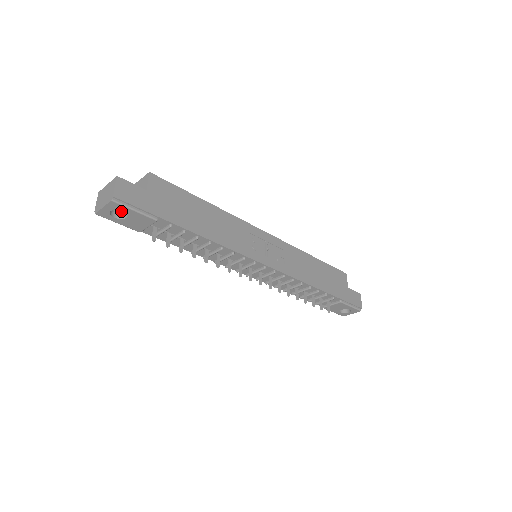
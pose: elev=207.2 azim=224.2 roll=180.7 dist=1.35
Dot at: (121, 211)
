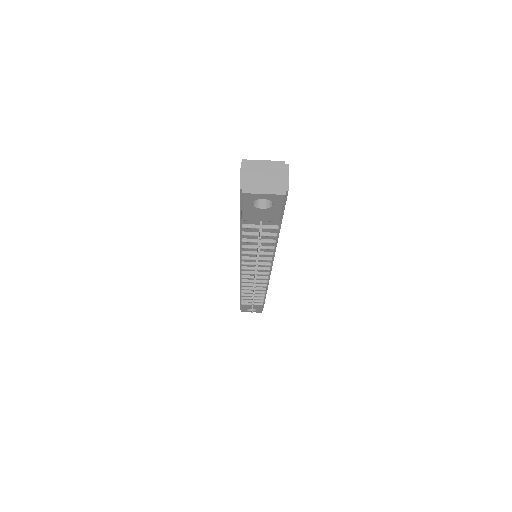
Dot at: occluded
